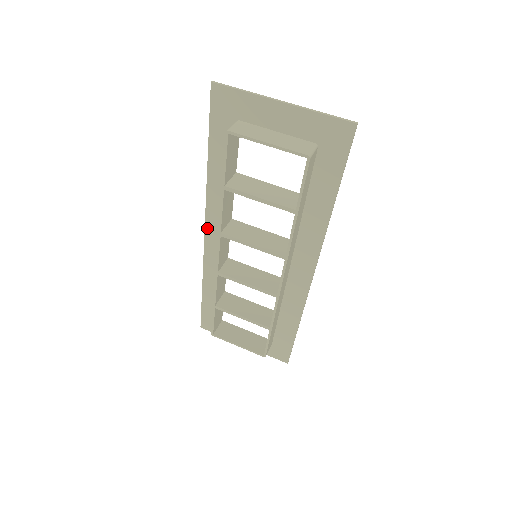
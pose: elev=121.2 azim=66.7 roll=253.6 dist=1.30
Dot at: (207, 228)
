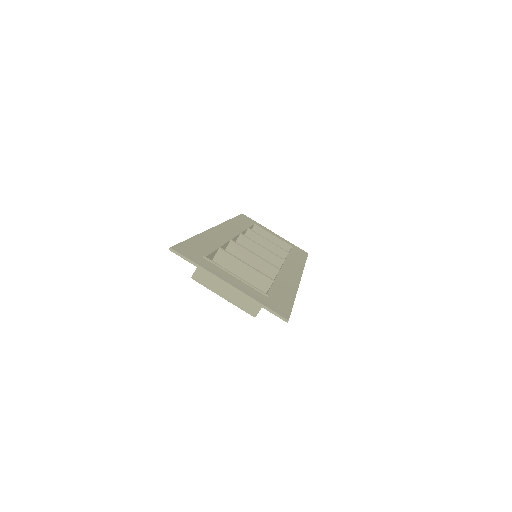
Dot at: occluded
